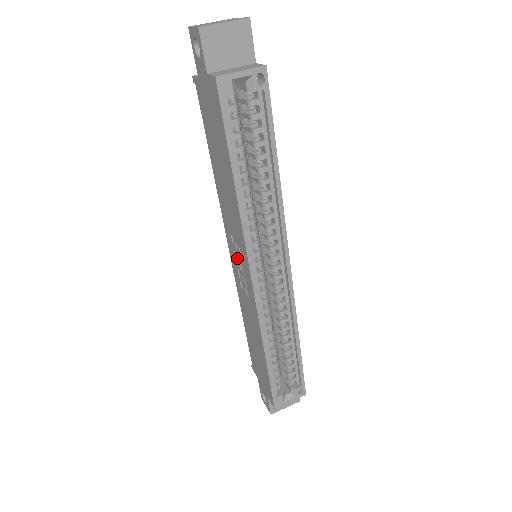
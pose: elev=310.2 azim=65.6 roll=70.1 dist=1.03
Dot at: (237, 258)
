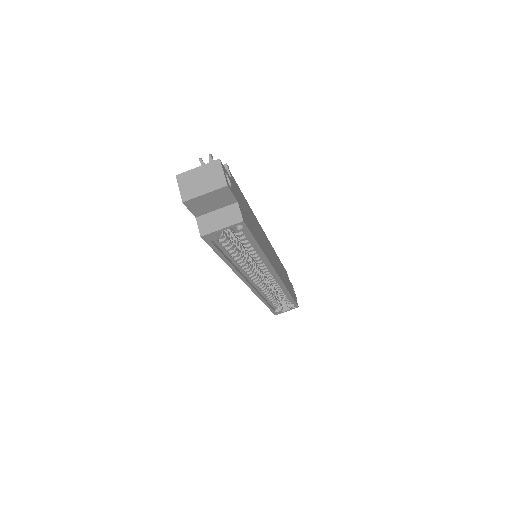
Dot at: occluded
